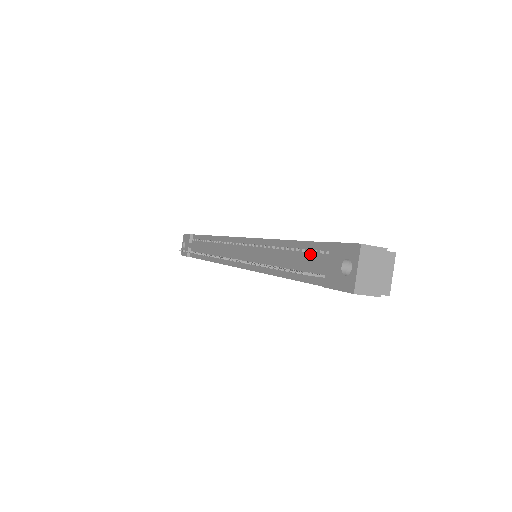
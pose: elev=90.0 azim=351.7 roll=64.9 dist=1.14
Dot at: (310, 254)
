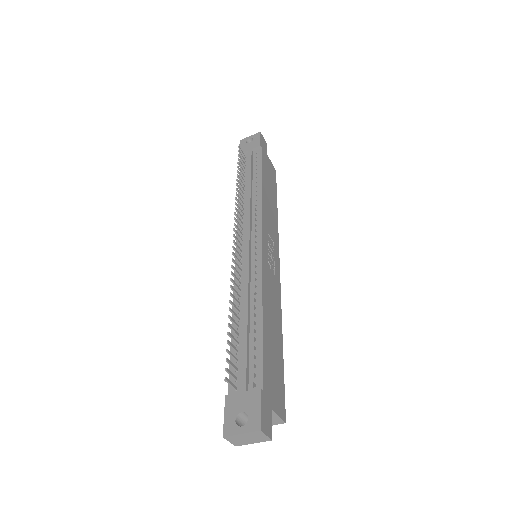
Dot at: (252, 359)
